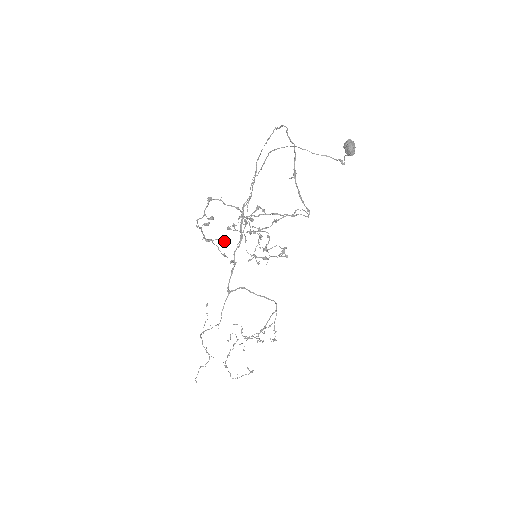
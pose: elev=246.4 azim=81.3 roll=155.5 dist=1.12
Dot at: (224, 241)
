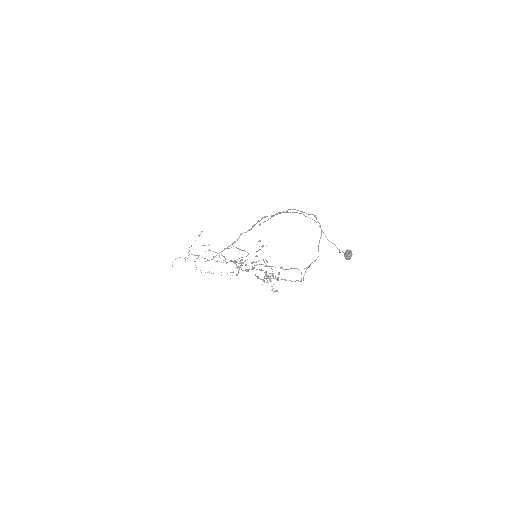
Dot at: (245, 265)
